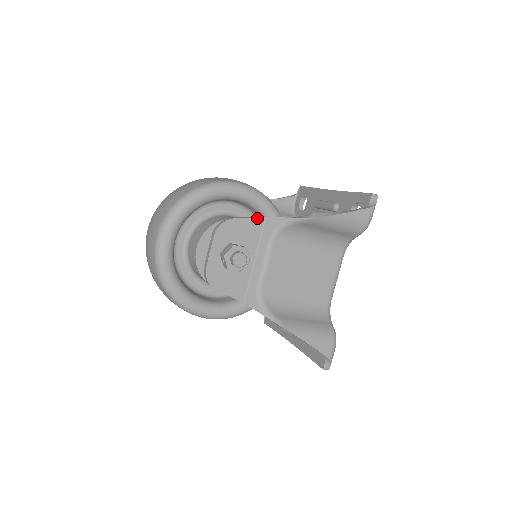
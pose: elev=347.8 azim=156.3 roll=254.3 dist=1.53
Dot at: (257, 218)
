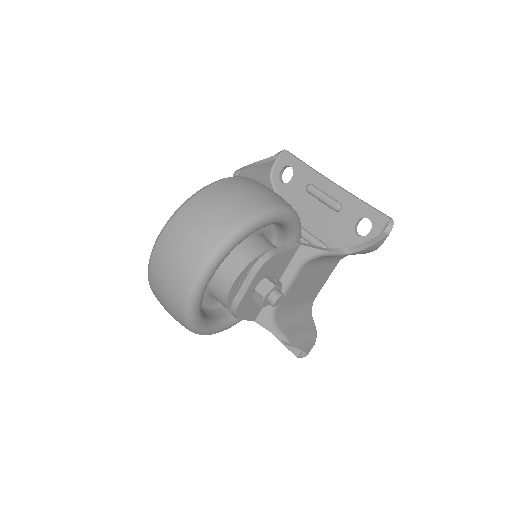
Dot at: (294, 248)
